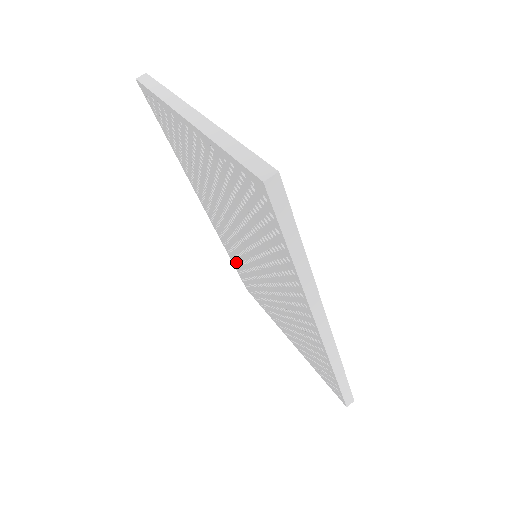
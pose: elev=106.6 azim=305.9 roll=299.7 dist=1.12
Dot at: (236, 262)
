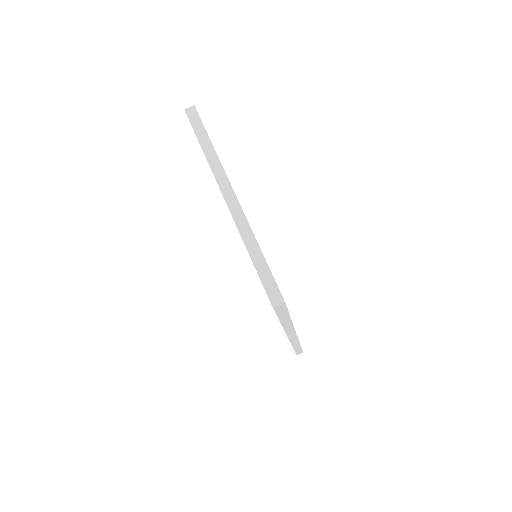
Dot at: occluded
